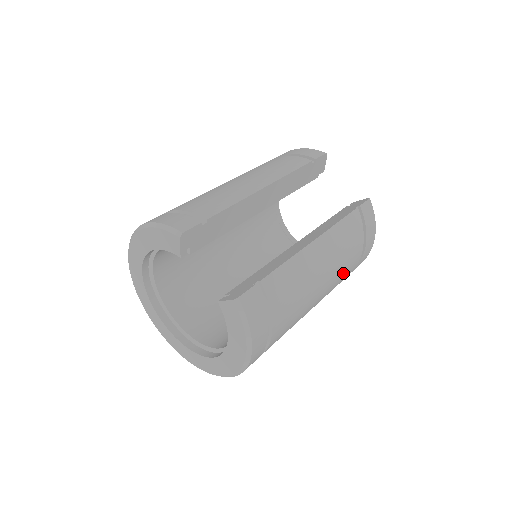
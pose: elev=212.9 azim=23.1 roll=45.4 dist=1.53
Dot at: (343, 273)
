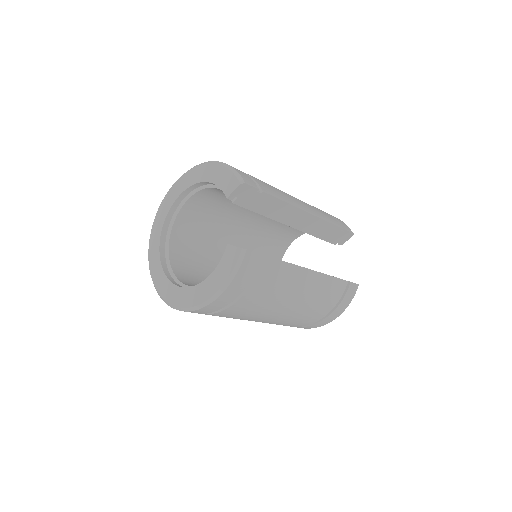
Dot at: (304, 316)
